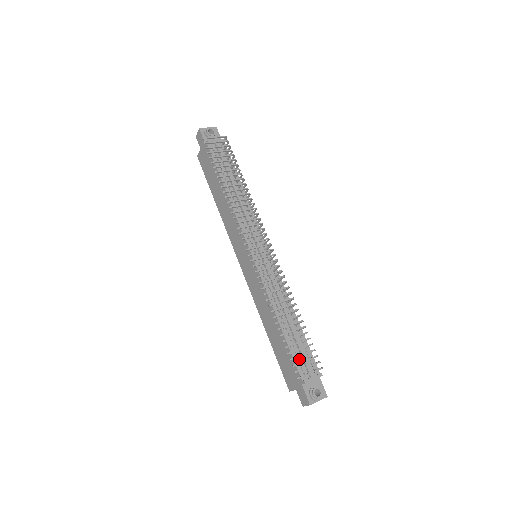
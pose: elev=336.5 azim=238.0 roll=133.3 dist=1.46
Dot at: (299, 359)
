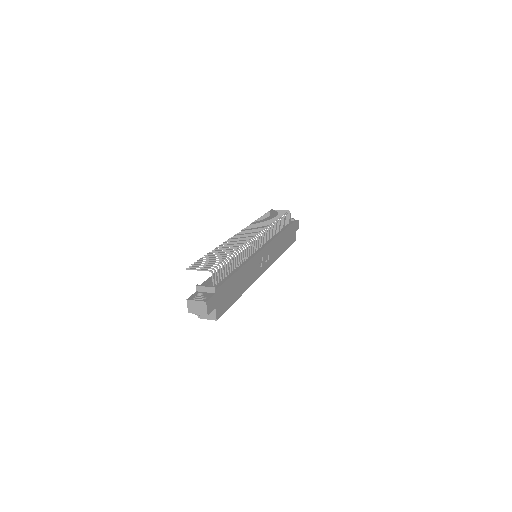
Dot at: occluded
